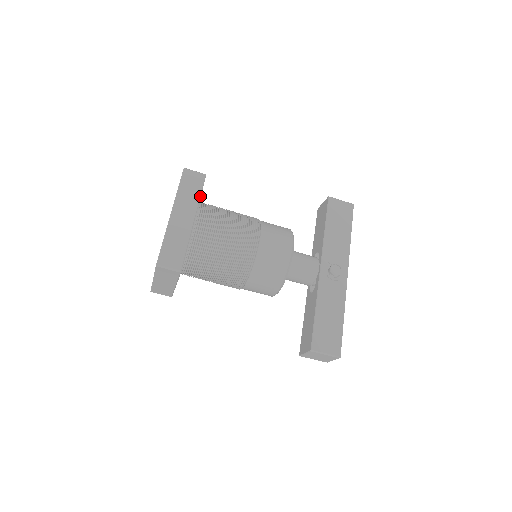
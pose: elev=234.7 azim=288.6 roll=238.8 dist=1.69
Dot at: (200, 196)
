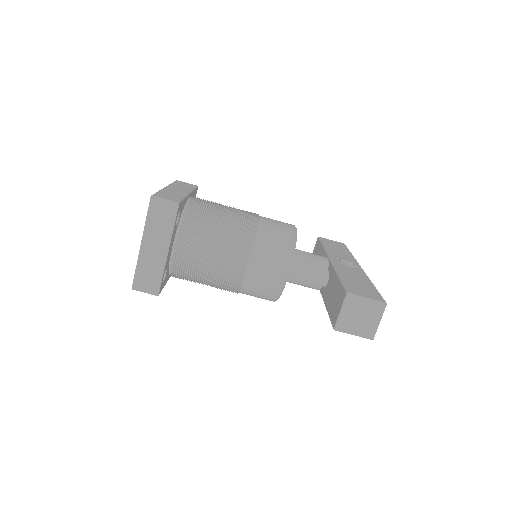
Dot at: (194, 189)
